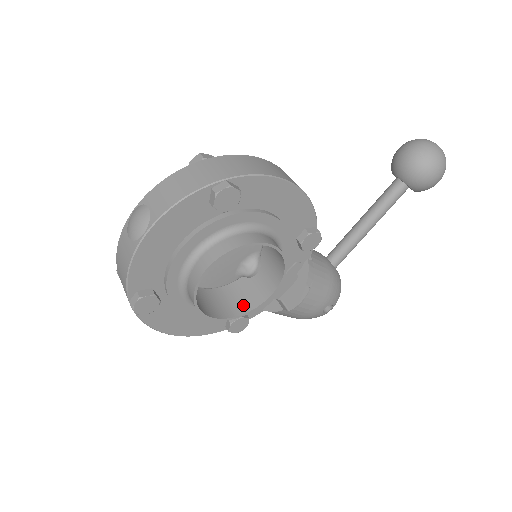
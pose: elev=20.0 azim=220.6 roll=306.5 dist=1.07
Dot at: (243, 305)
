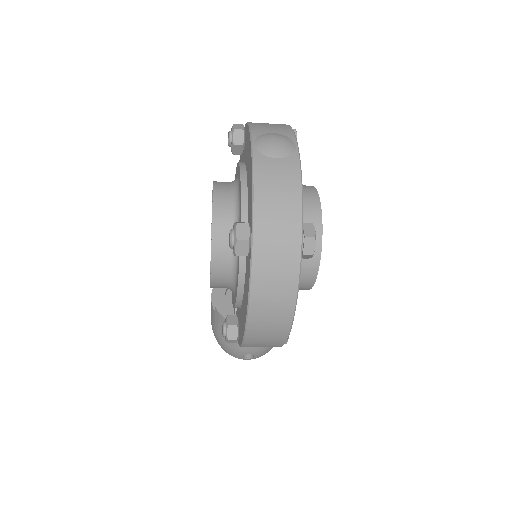
Dot at: occluded
